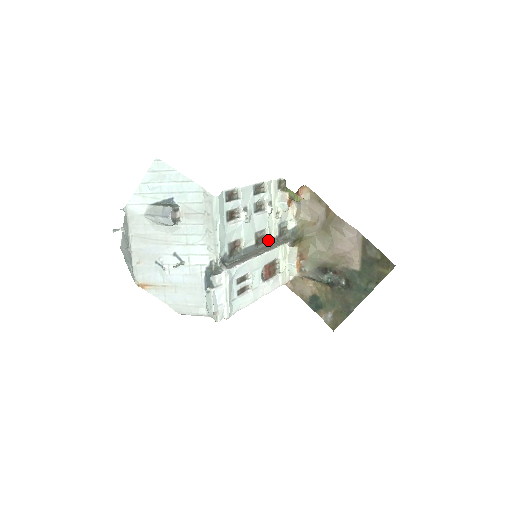
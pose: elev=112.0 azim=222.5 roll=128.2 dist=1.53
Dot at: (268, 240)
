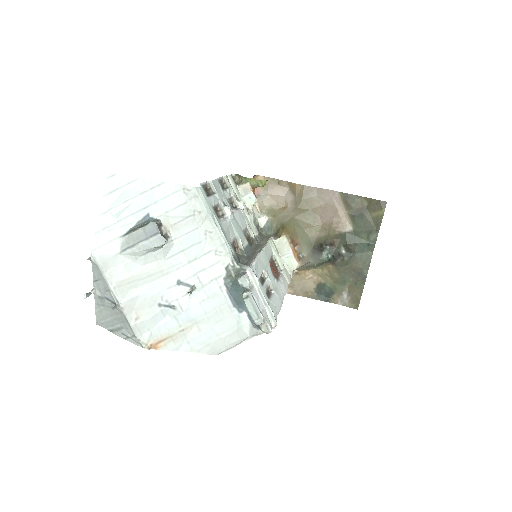
Dot at: (255, 239)
